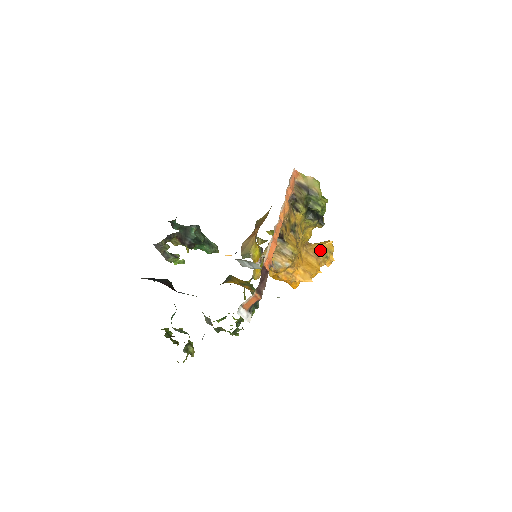
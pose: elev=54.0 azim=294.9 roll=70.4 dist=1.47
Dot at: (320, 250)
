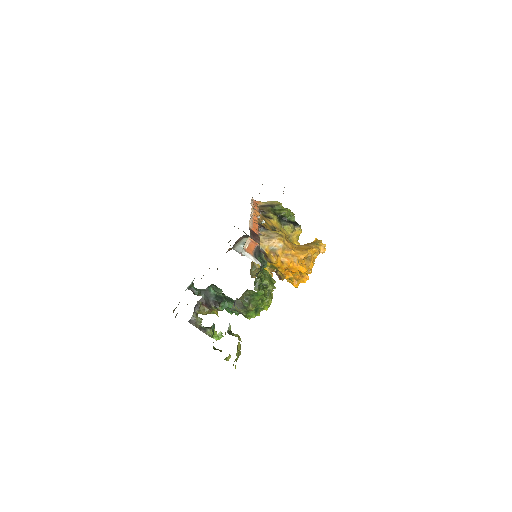
Dot at: (309, 244)
